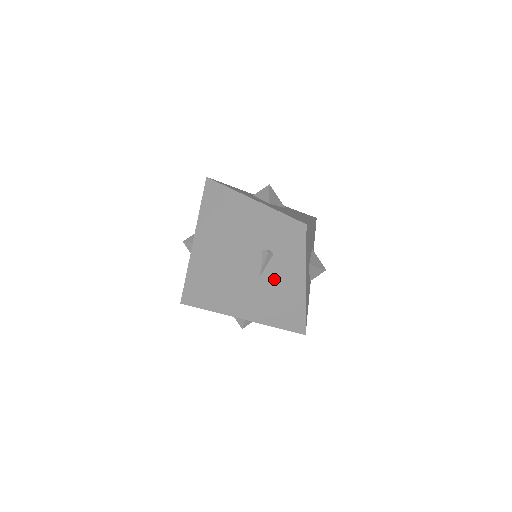
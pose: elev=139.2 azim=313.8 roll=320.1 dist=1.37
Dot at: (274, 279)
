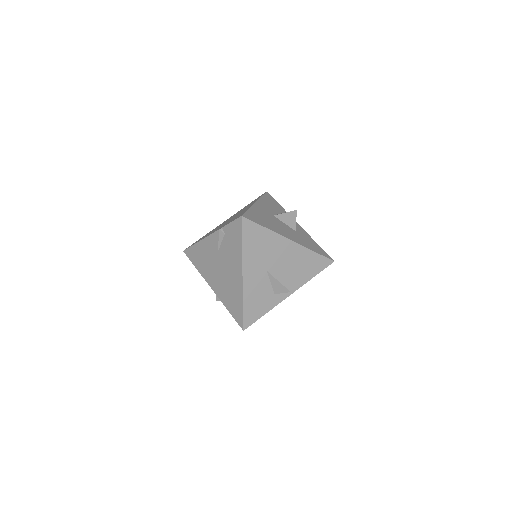
Dot at: (225, 258)
